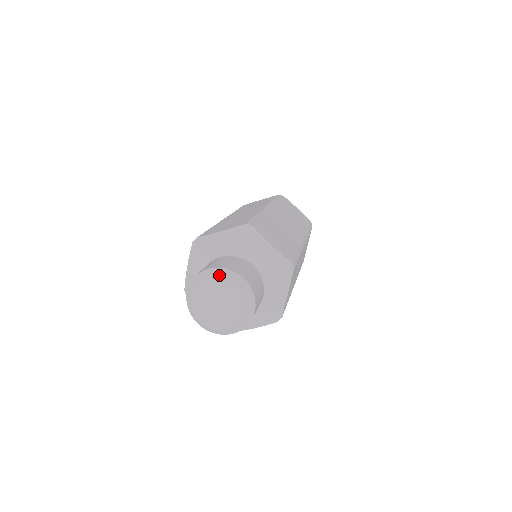
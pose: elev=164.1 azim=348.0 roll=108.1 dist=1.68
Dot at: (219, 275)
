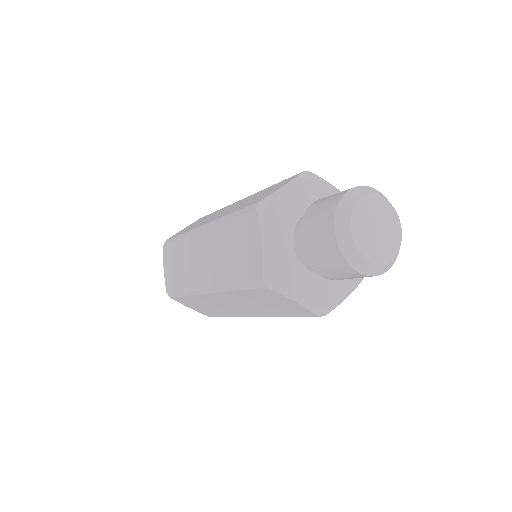
Dot at: occluded
